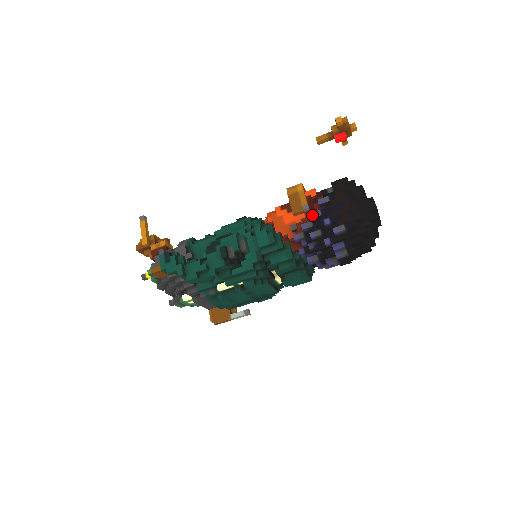
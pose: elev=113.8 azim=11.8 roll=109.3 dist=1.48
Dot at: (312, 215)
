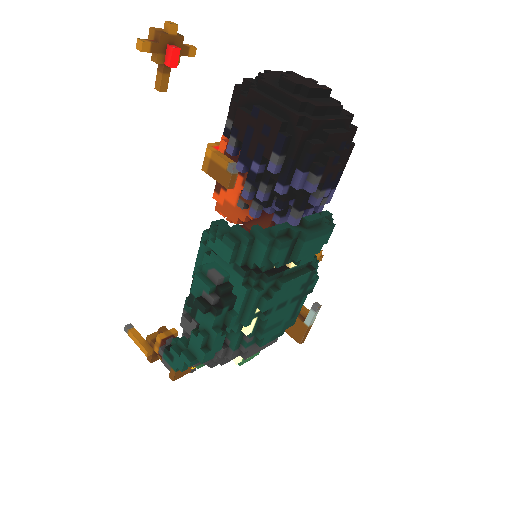
Dot at: occluded
